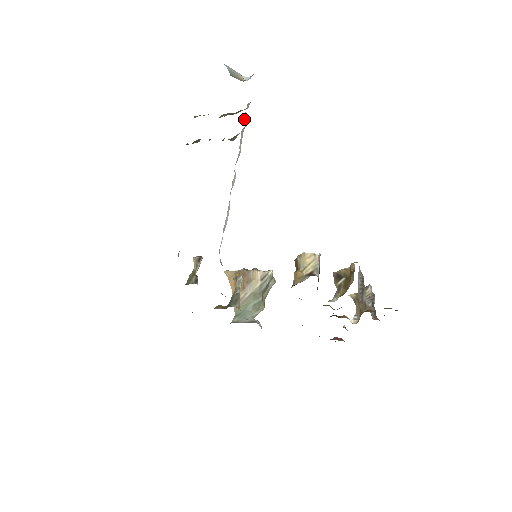
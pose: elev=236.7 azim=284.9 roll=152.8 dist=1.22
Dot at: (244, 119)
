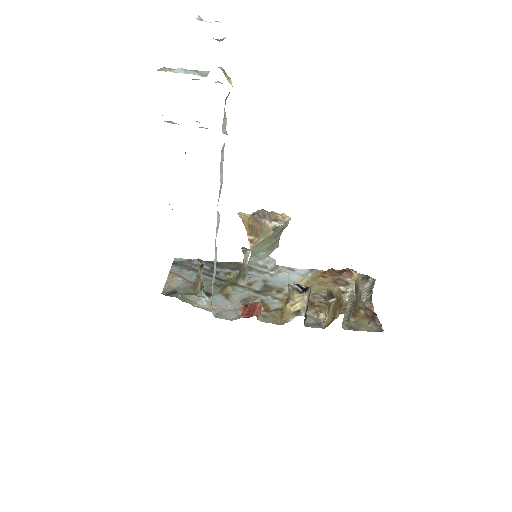
Dot at: (223, 128)
